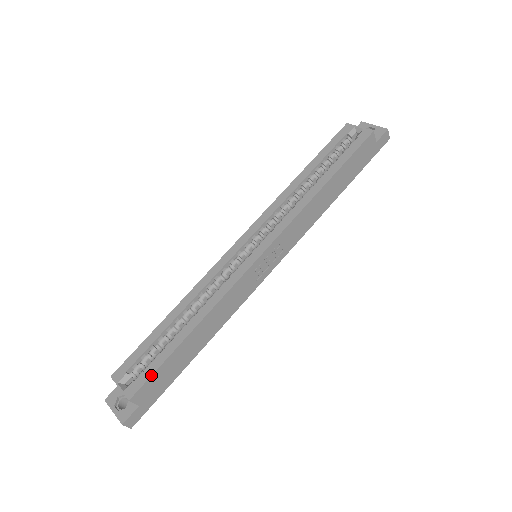
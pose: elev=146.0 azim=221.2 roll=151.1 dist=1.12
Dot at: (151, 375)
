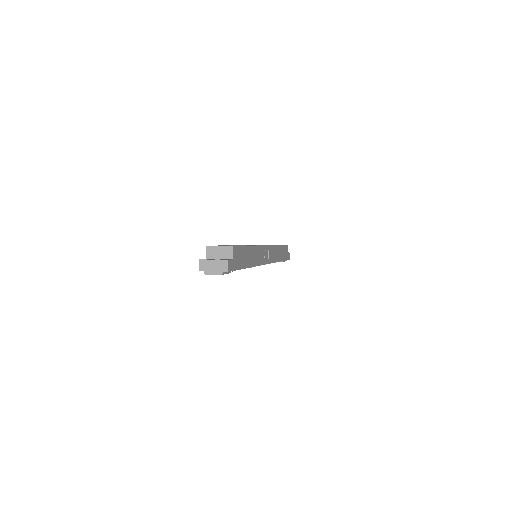
Dot at: (240, 246)
